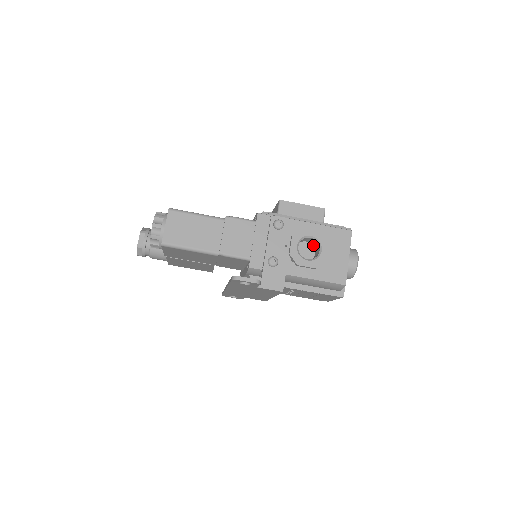
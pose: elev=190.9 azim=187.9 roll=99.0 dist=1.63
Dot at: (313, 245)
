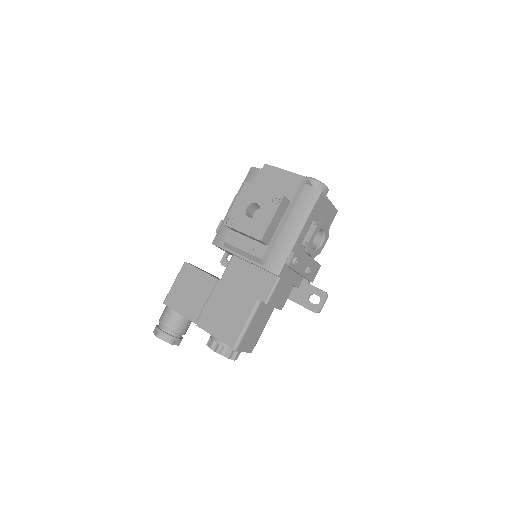
Dot at: occluded
